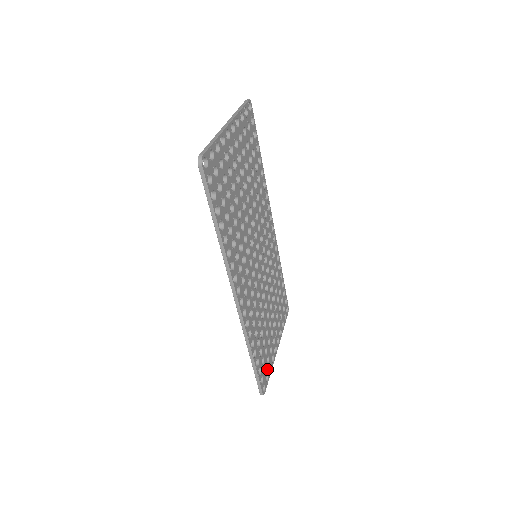
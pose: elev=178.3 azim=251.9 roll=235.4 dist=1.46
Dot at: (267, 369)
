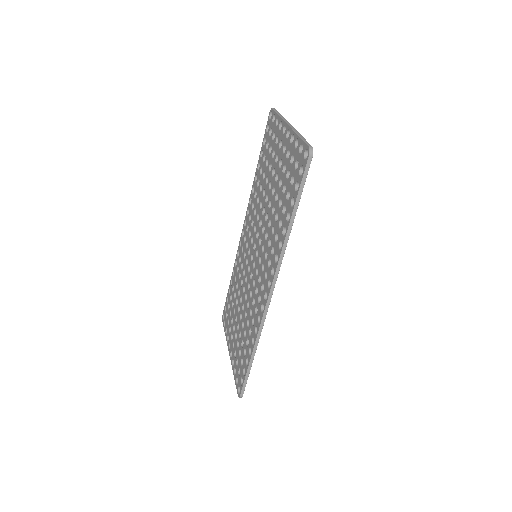
Dot at: occluded
